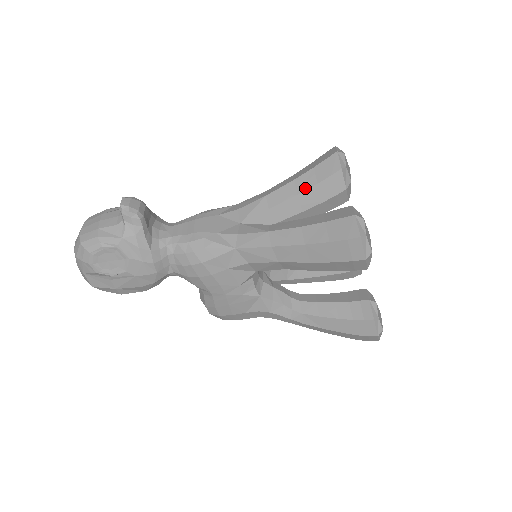
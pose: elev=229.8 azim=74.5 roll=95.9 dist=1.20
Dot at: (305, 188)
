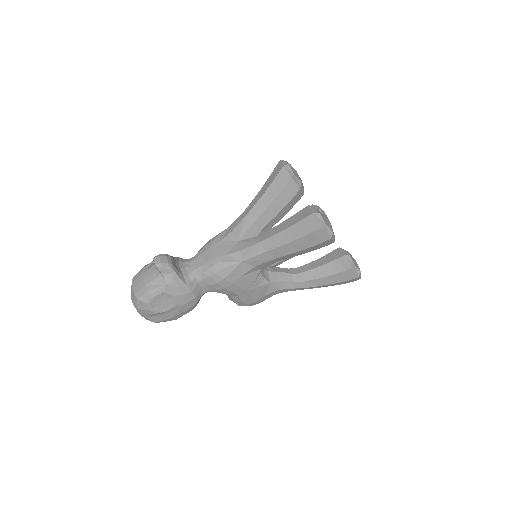
Dot at: (272, 200)
